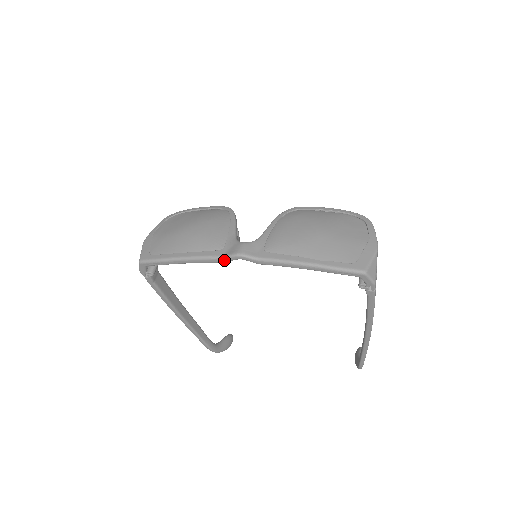
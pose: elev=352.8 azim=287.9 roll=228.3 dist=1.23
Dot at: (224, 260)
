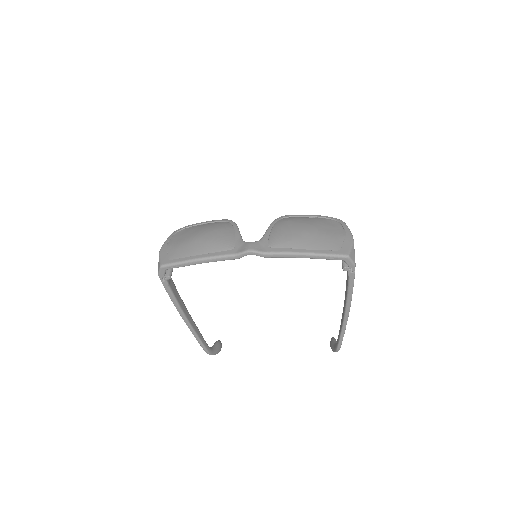
Dot at: (236, 257)
